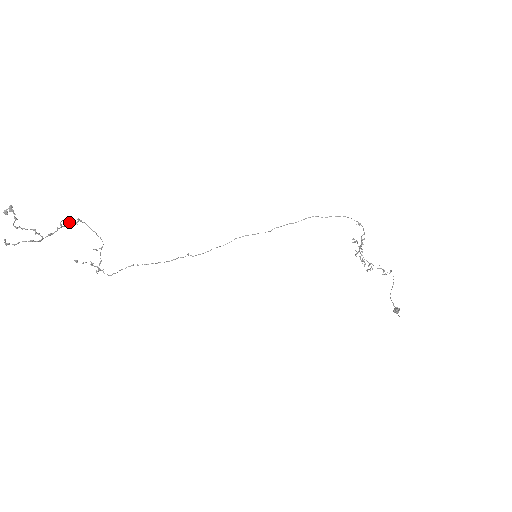
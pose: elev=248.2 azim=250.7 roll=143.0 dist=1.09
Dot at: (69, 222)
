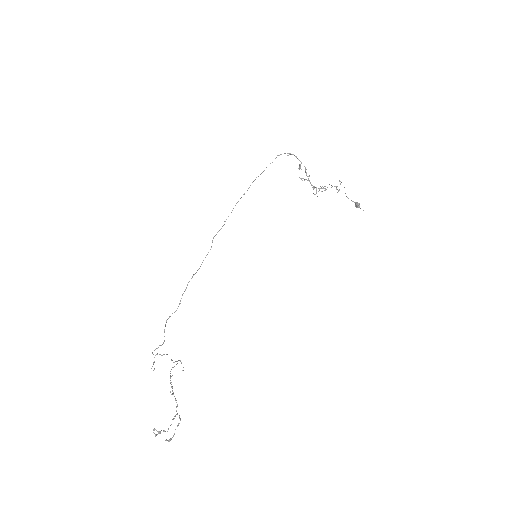
Dot at: (172, 387)
